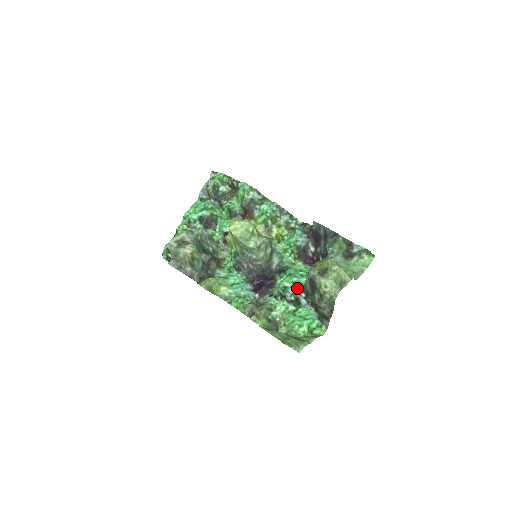
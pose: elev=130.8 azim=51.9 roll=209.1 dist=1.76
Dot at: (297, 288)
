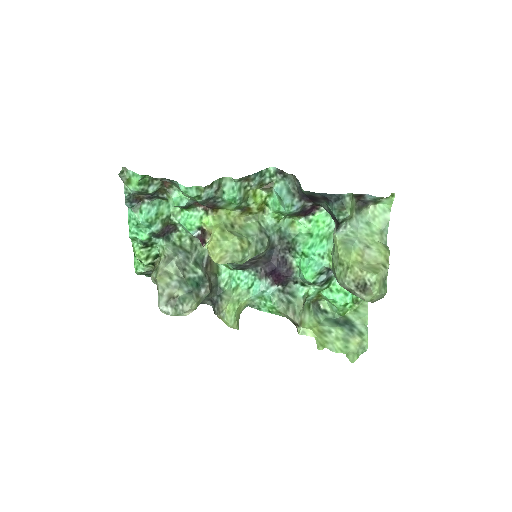
Dot at: (323, 274)
